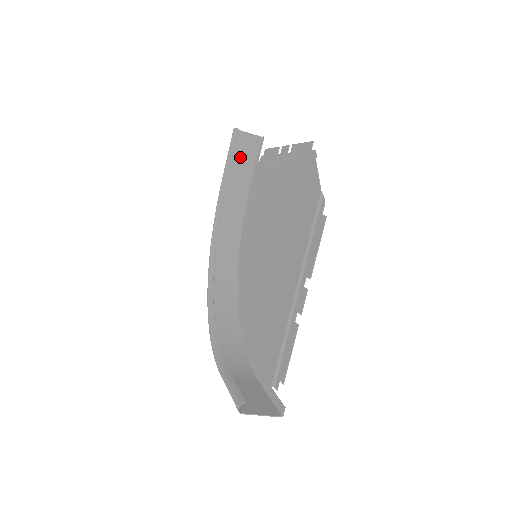
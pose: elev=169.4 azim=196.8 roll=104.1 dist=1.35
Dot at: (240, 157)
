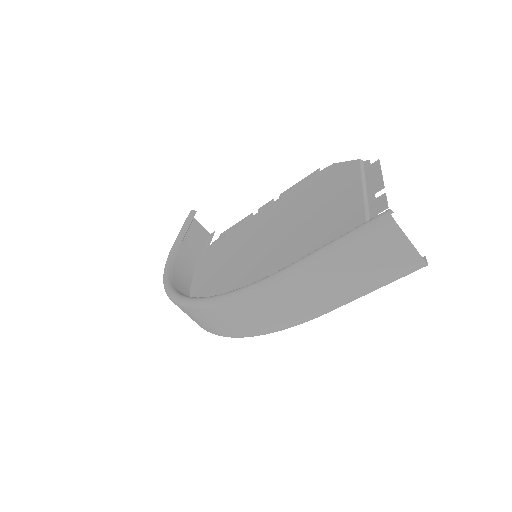
Dot at: (191, 236)
